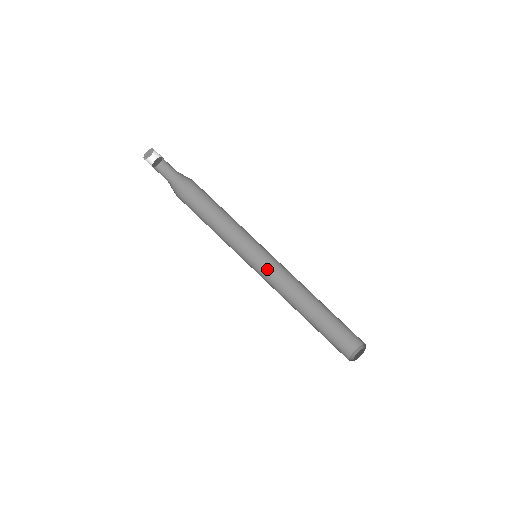
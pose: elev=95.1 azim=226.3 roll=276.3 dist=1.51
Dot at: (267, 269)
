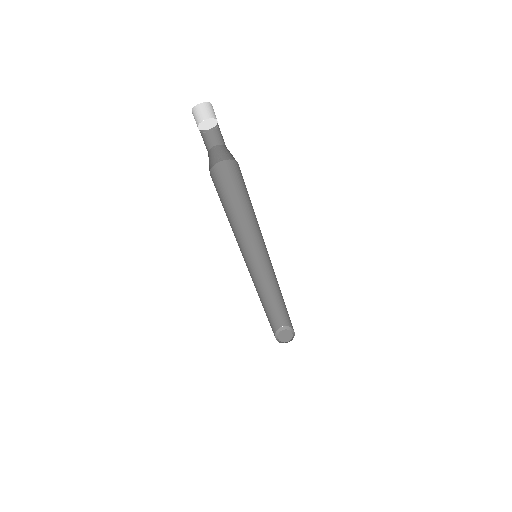
Dot at: (251, 263)
